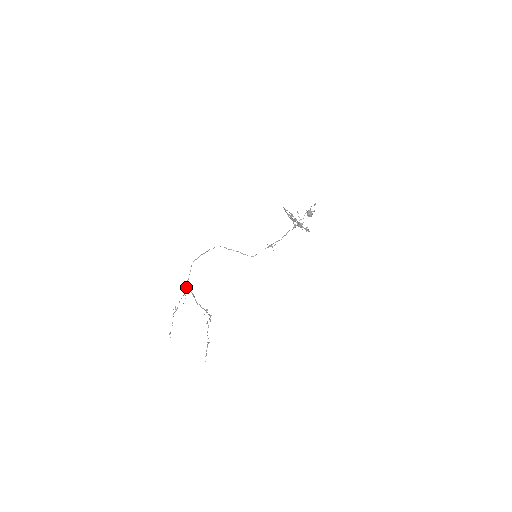
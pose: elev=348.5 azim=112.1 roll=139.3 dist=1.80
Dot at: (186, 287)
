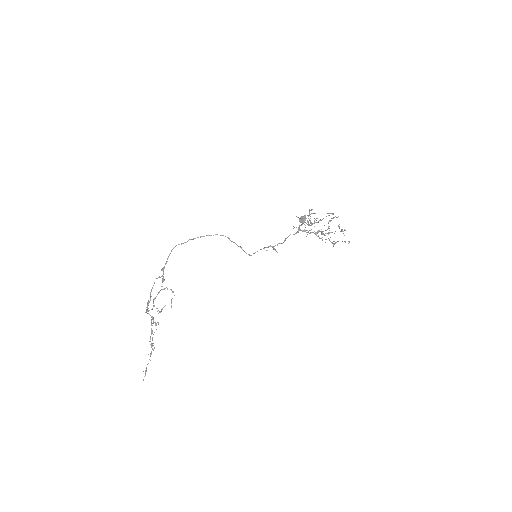
Dot at: (162, 279)
